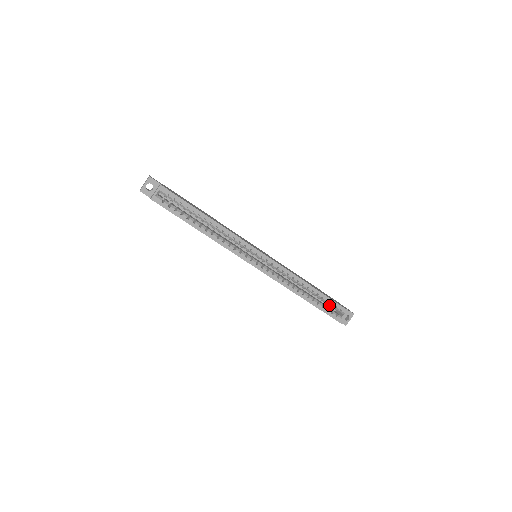
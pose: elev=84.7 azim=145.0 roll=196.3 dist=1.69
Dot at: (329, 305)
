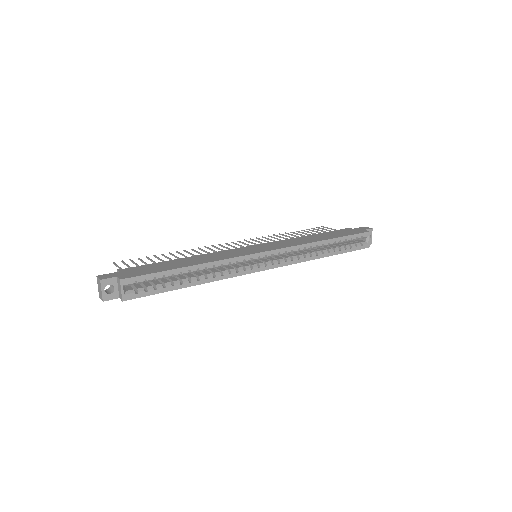
Dot at: occluded
